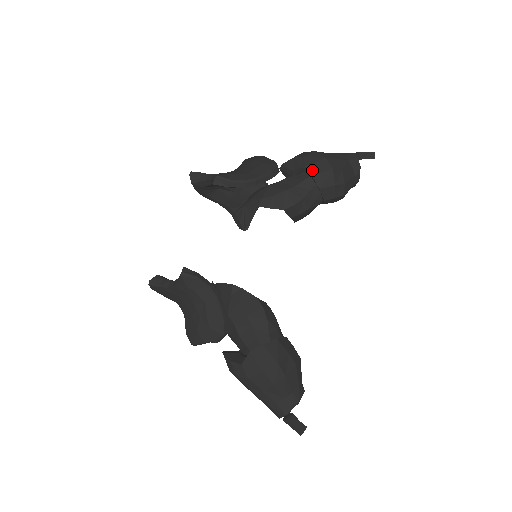
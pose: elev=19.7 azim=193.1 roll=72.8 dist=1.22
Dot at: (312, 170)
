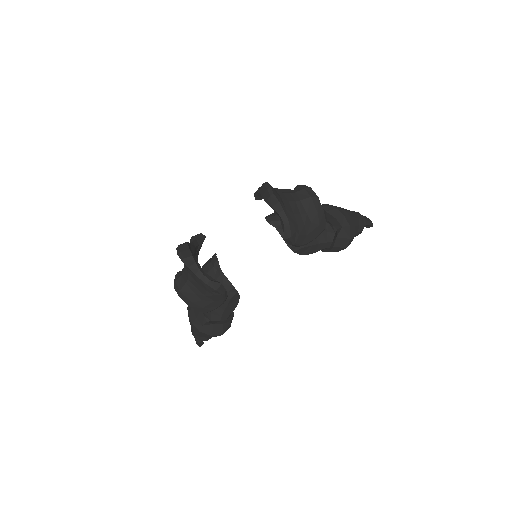
Dot at: (337, 243)
